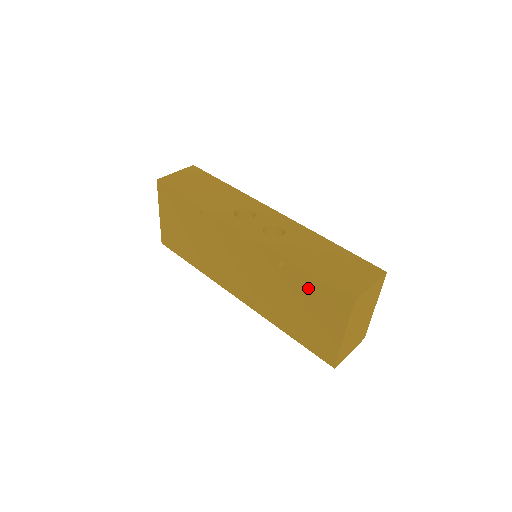
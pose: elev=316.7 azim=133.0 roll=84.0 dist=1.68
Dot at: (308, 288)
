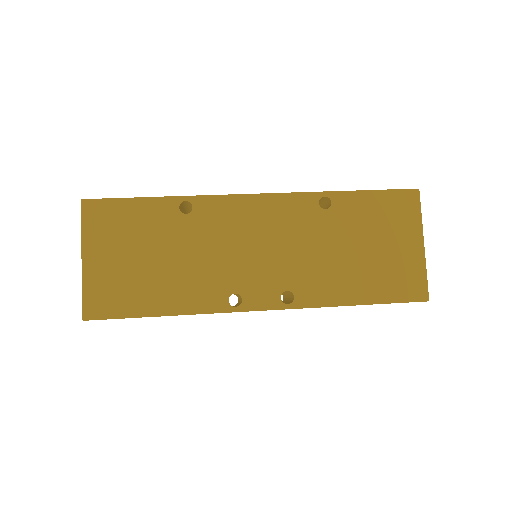
Dot at: (366, 210)
